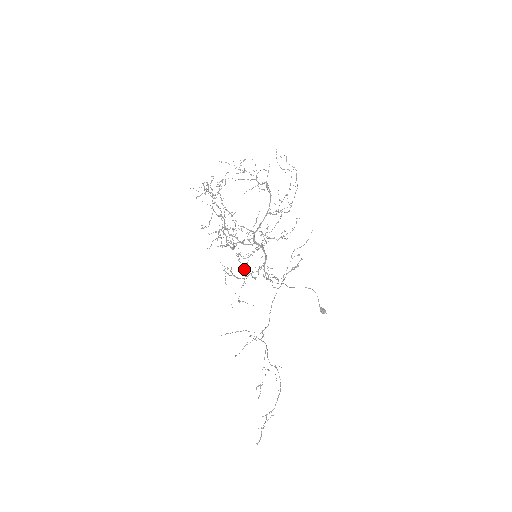
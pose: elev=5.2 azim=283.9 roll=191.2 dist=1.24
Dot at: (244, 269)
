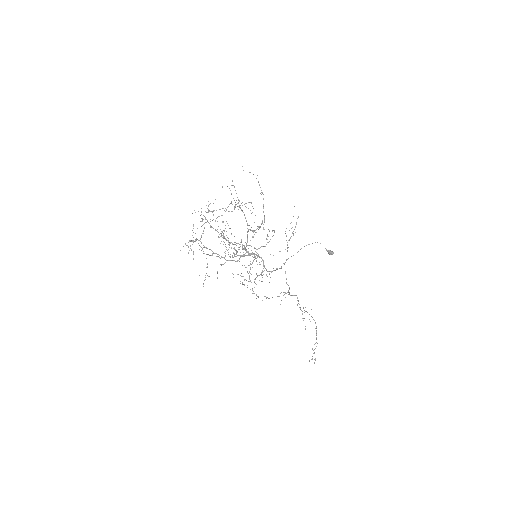
Dot at: occluded
